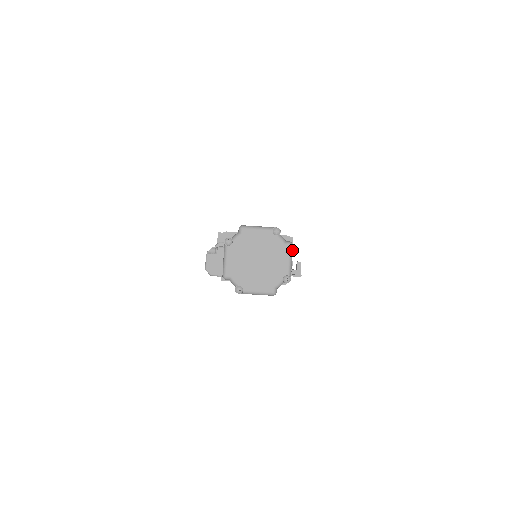
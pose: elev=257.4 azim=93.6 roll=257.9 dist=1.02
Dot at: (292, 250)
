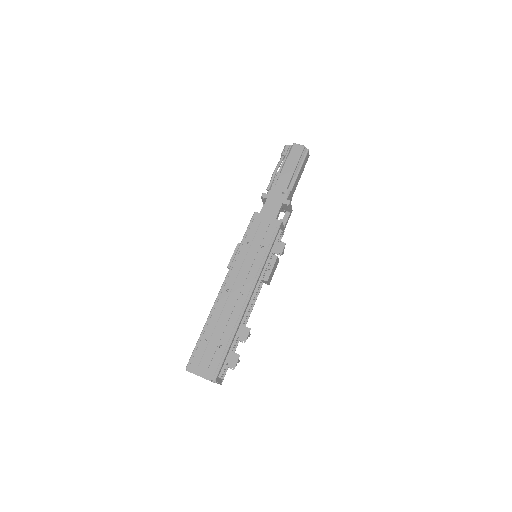
Dot at: (309, 155)
